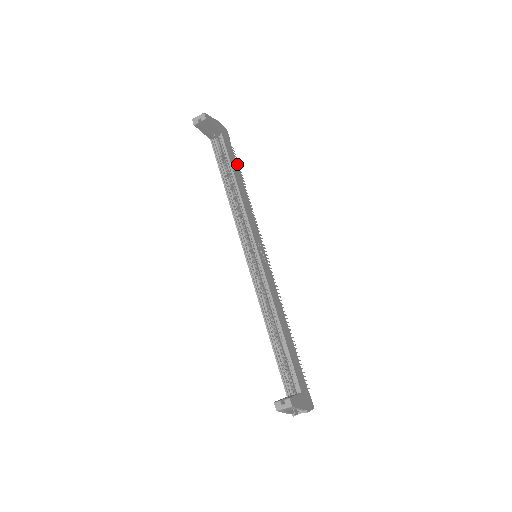
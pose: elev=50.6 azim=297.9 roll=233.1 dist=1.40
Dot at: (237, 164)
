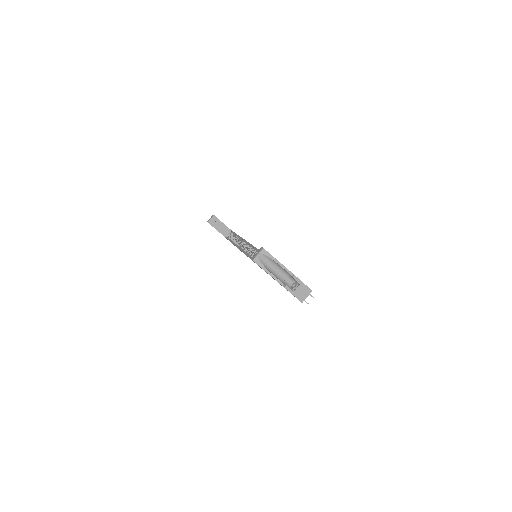
Dot at: occluded
